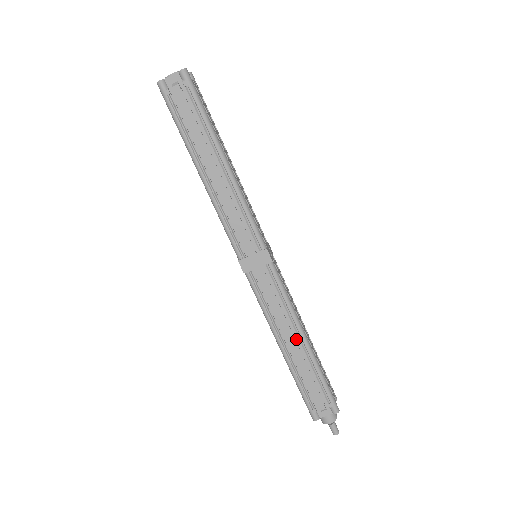
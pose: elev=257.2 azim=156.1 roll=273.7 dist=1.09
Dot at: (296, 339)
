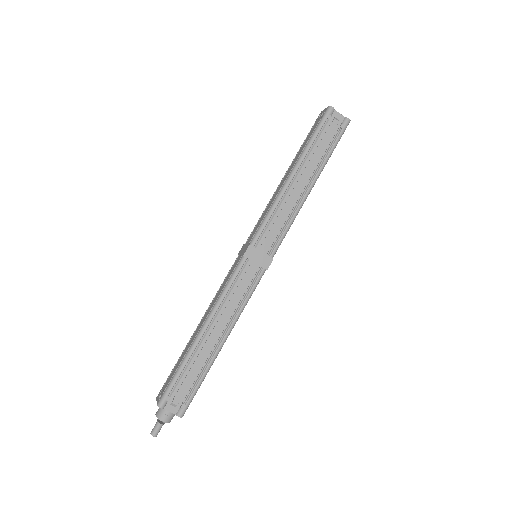
Dot at: (219, 334)
